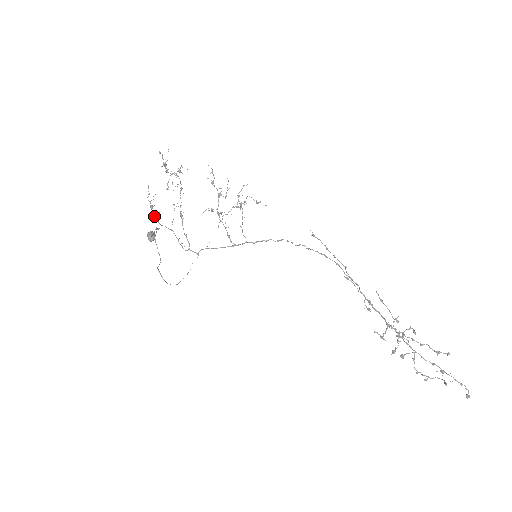
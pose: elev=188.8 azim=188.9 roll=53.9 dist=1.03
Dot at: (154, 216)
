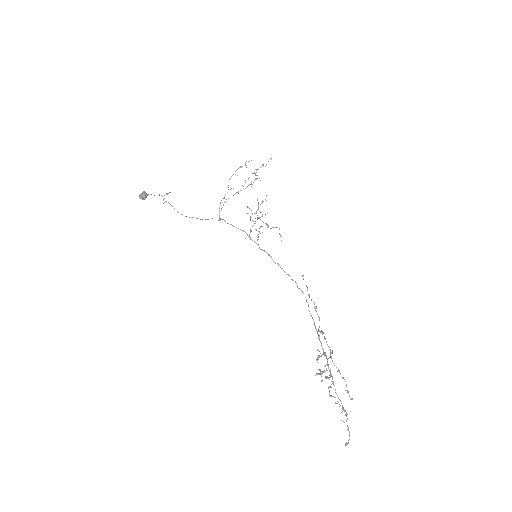
Dot at: occluded
